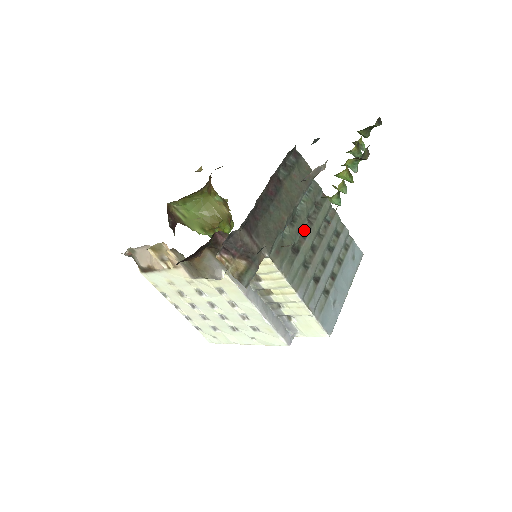
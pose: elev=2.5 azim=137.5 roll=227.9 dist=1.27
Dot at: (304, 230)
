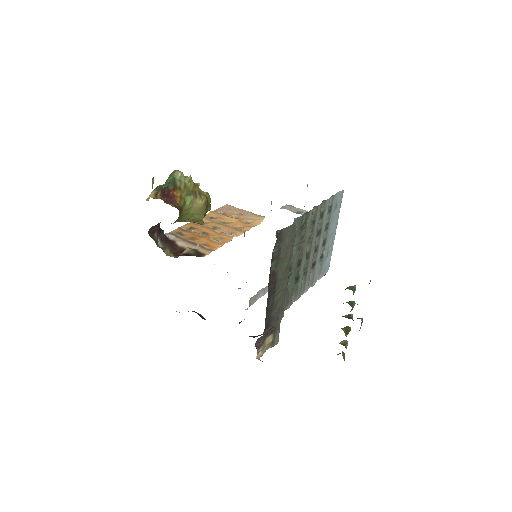
Dot at: (298, 260)
